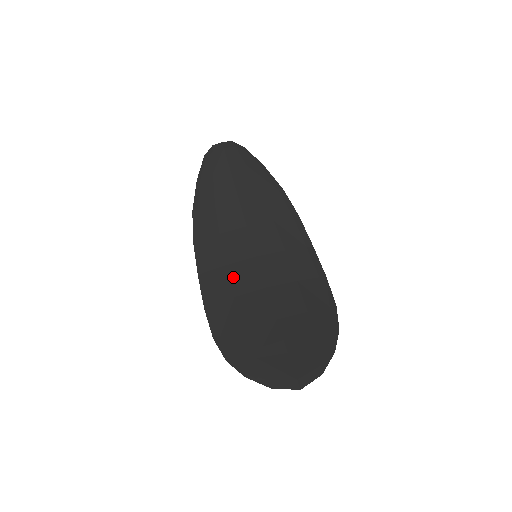
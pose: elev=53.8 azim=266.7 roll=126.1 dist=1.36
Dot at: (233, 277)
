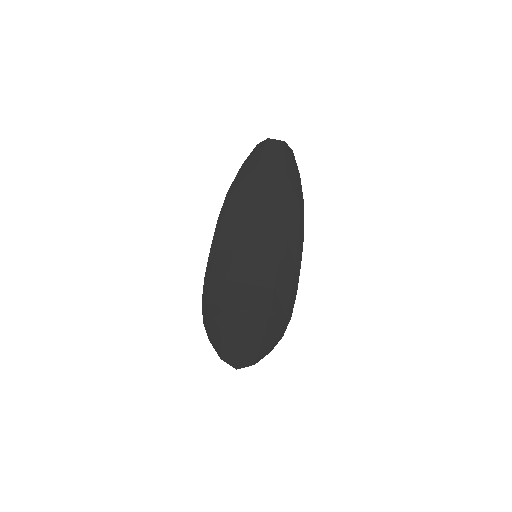
Dot at: (233, 264)
